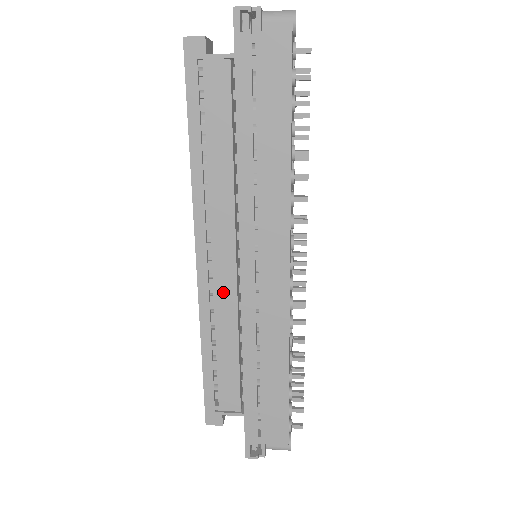
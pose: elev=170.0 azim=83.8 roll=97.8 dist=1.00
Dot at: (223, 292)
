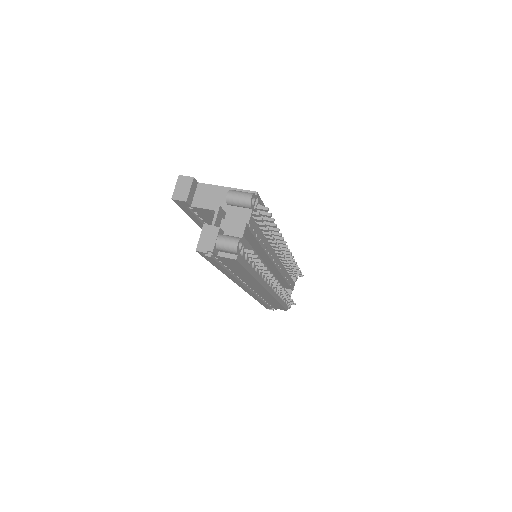
Dot at: occluded
